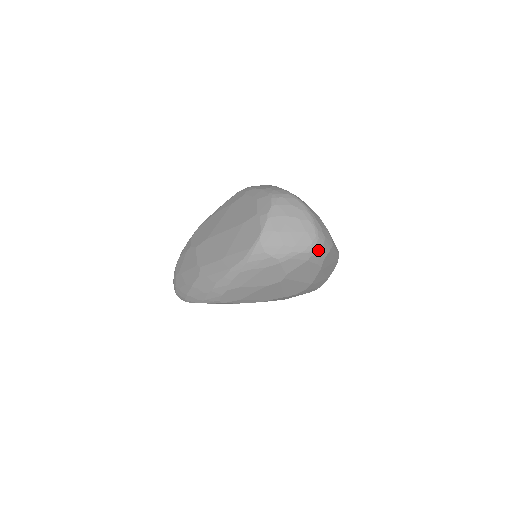
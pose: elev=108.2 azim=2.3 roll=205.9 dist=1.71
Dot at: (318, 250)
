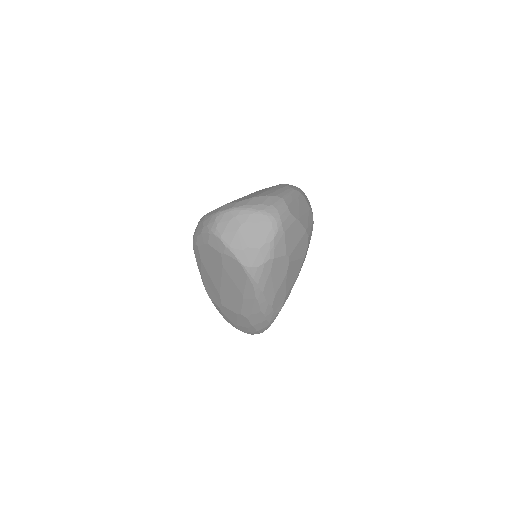
Dot at: (280, 219)
